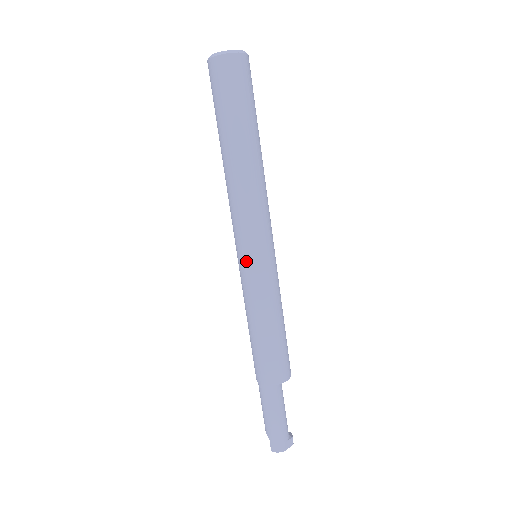
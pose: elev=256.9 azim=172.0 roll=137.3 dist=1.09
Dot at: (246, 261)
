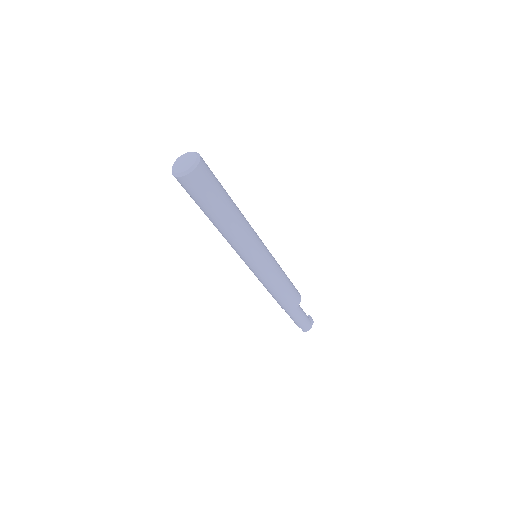
Dot at: (254, 267)
